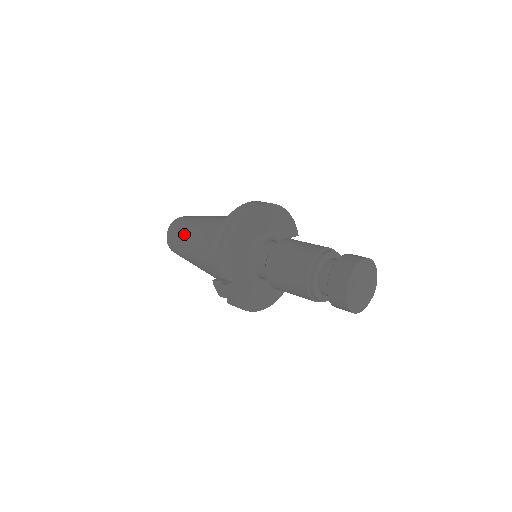
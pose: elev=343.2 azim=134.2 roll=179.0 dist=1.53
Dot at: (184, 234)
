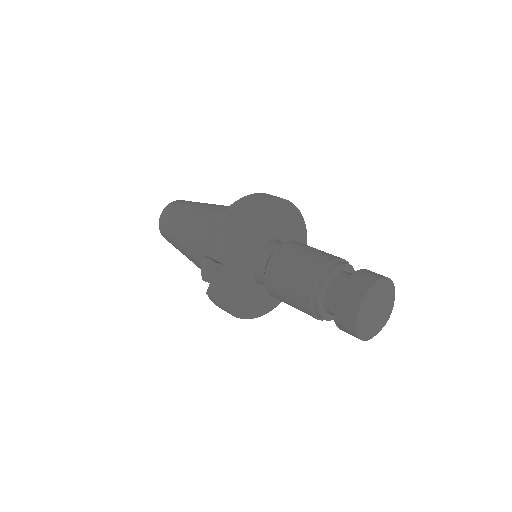
Dot at: (184, 211)
